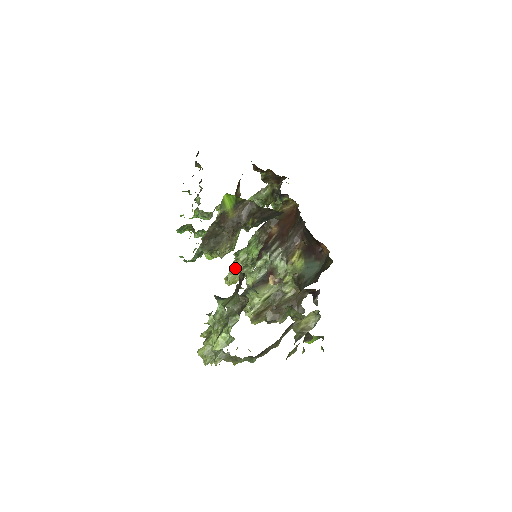
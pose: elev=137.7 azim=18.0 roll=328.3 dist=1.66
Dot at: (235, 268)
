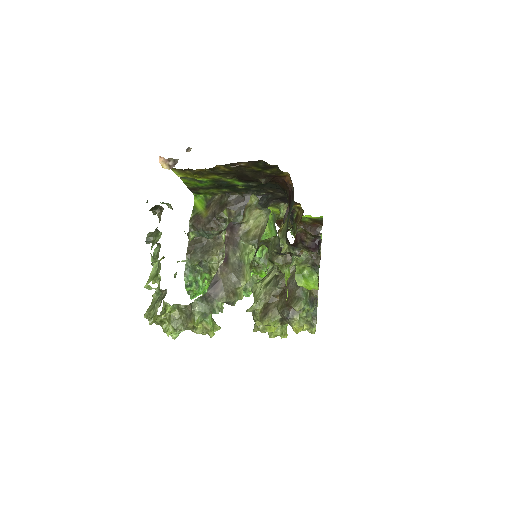
Dot at: occluded
